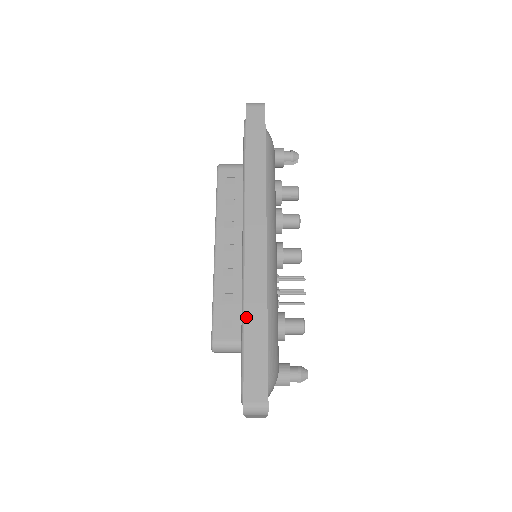
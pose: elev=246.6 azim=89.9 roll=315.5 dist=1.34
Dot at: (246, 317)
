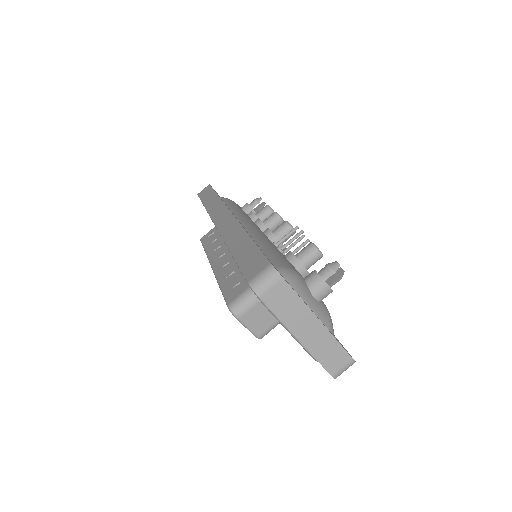
Dot at: (230, 248)
